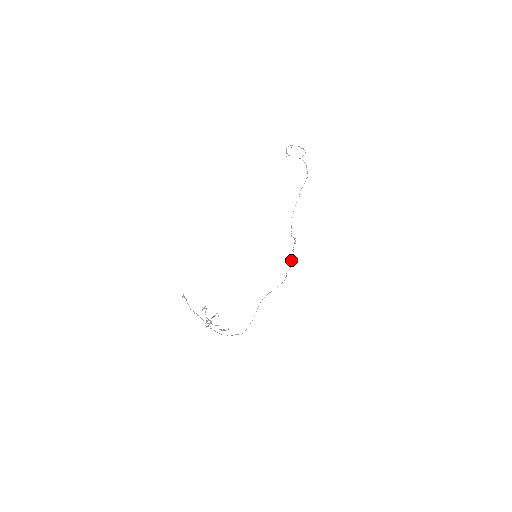
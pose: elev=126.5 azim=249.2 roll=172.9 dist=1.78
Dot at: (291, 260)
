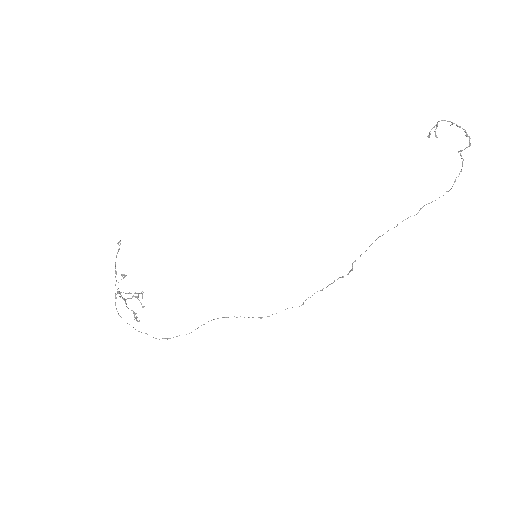
Dot at: occluded
